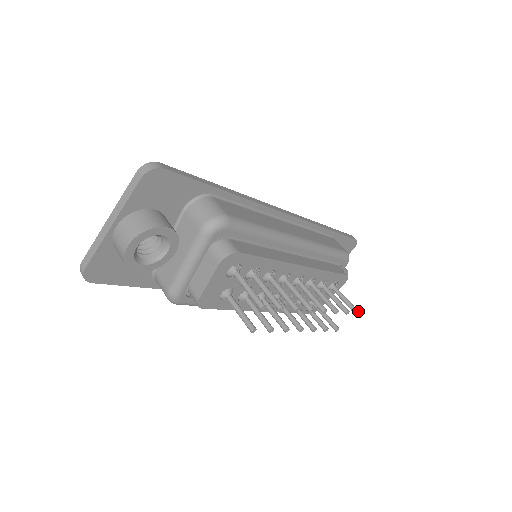
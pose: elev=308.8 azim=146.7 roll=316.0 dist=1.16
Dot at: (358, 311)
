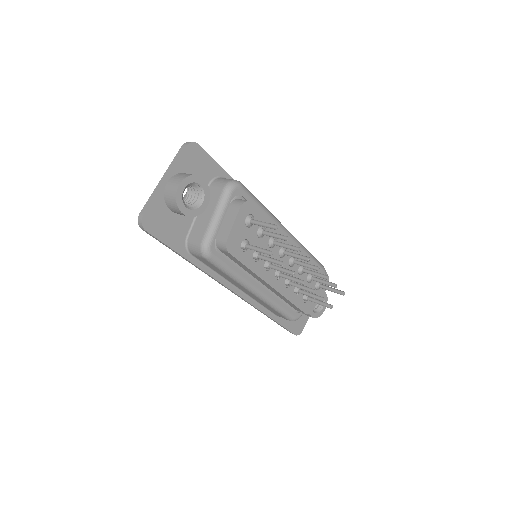
Dot at: occluded
